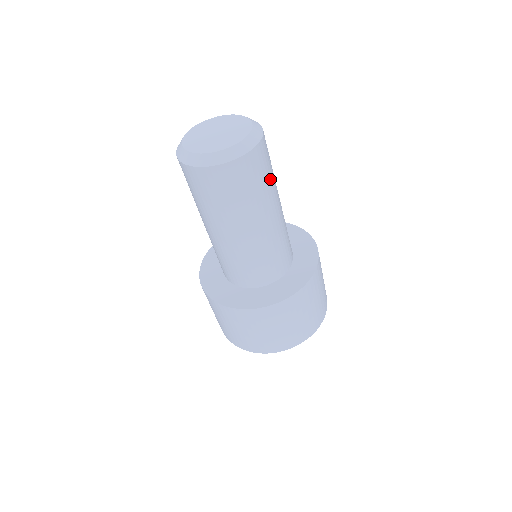
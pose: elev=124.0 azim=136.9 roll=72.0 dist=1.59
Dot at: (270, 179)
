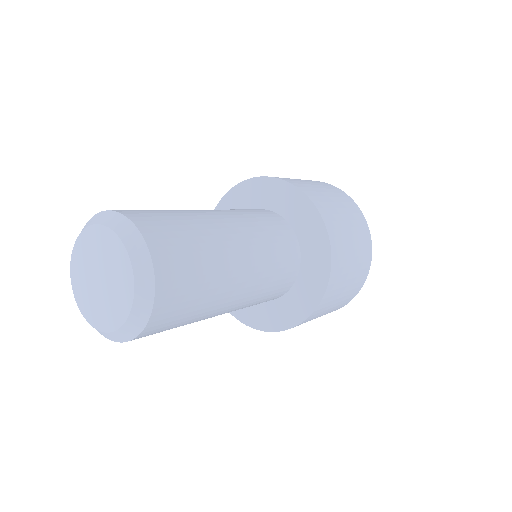
Dot at: (202, 252)
